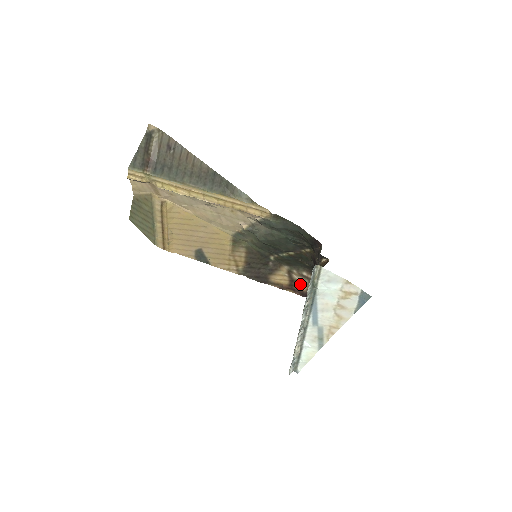
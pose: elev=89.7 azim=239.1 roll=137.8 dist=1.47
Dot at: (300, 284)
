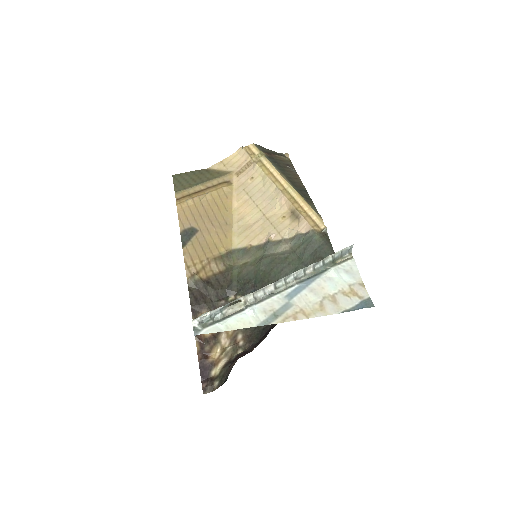
Dot at: (215, 348)
